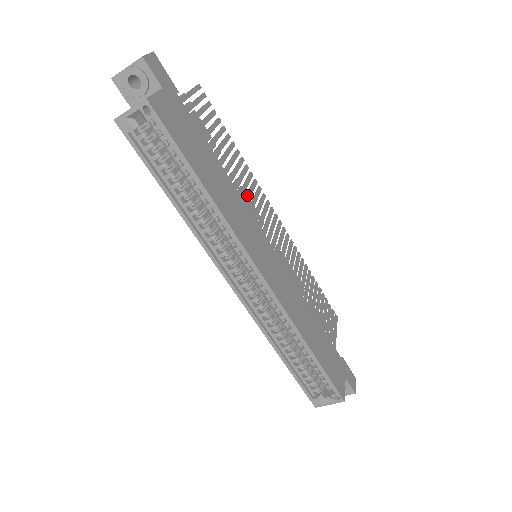
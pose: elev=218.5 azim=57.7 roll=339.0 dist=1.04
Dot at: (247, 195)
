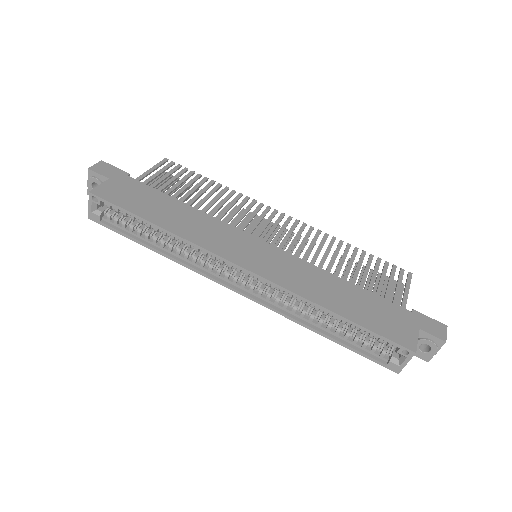
Dot at: occluded
